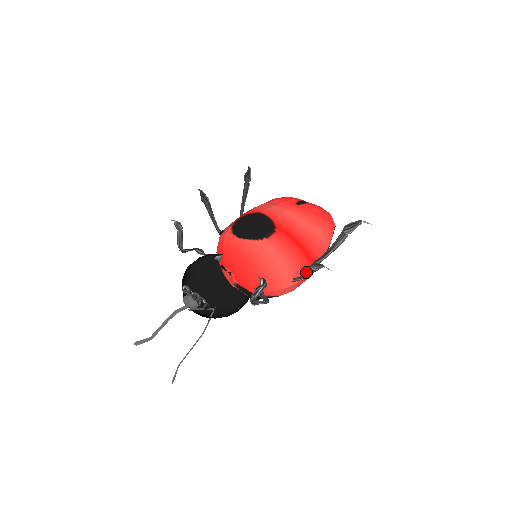
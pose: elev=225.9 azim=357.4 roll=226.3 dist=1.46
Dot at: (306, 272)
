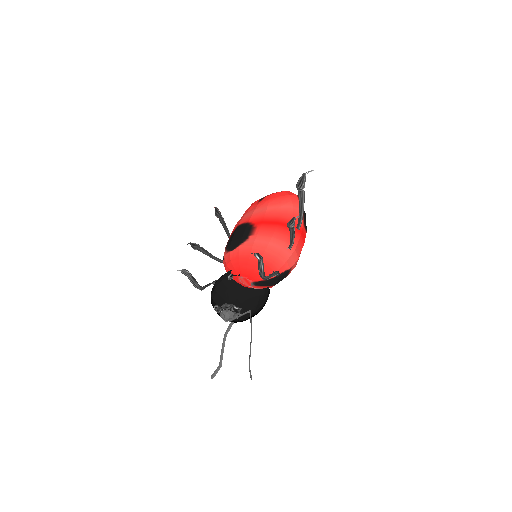
Dot at: (291, 234)
